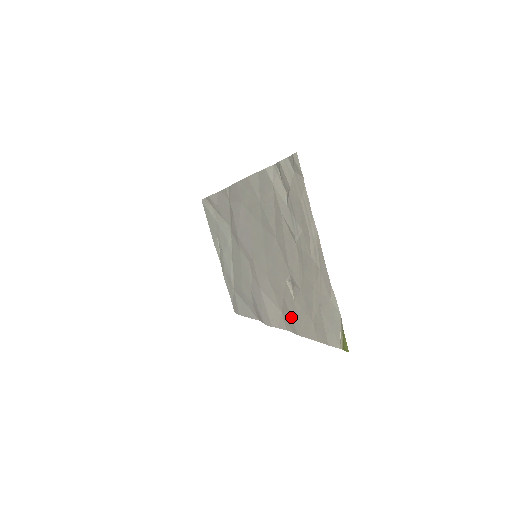
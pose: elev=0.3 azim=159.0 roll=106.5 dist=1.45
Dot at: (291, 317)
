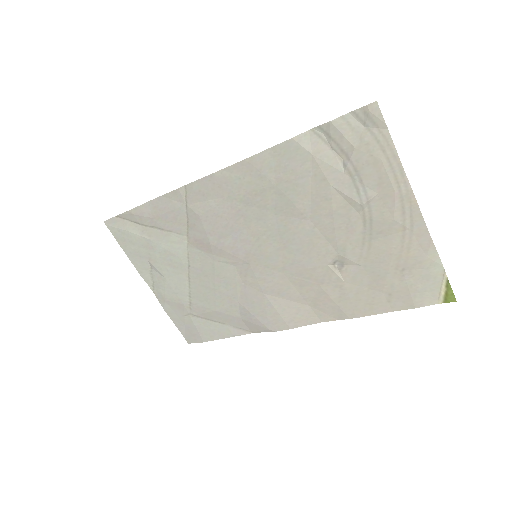
Dot at: (336, 303)
